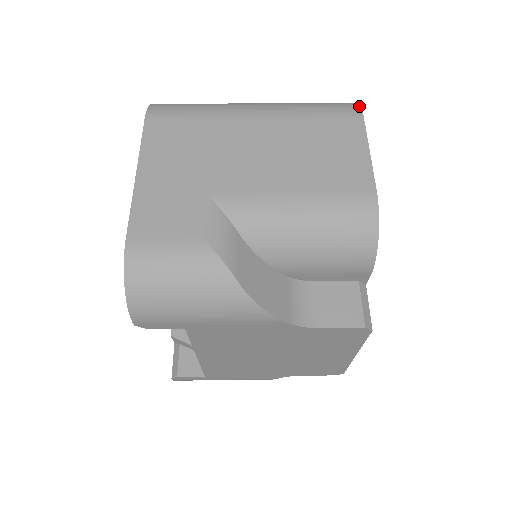
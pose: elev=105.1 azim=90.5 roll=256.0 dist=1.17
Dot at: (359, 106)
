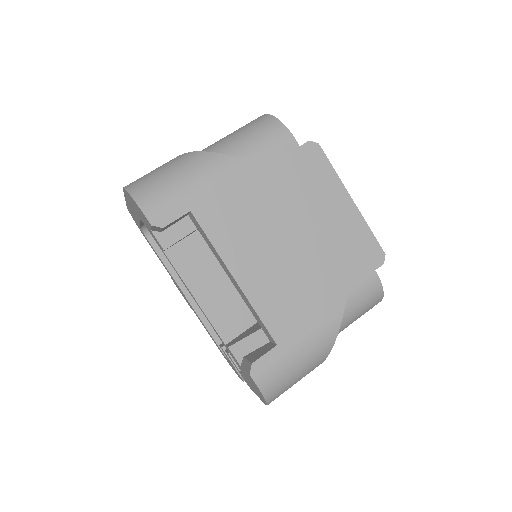
Dot at: occluded
